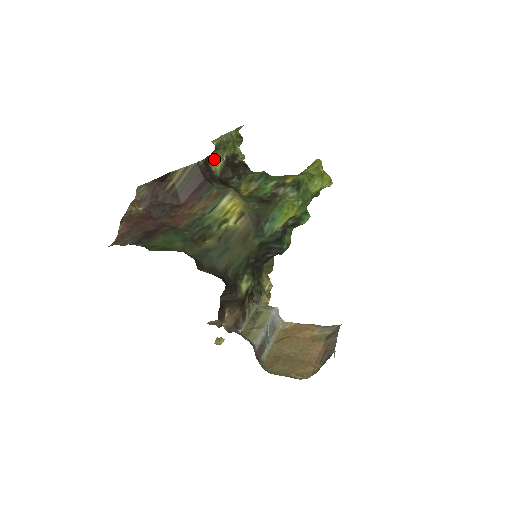
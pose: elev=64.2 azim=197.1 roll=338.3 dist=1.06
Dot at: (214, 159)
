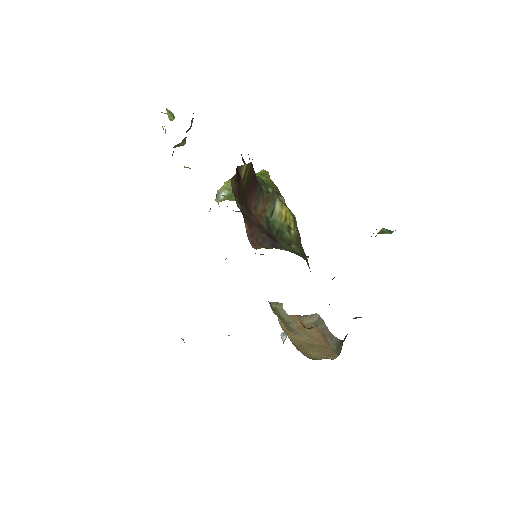
Dot at: (249, 159)
